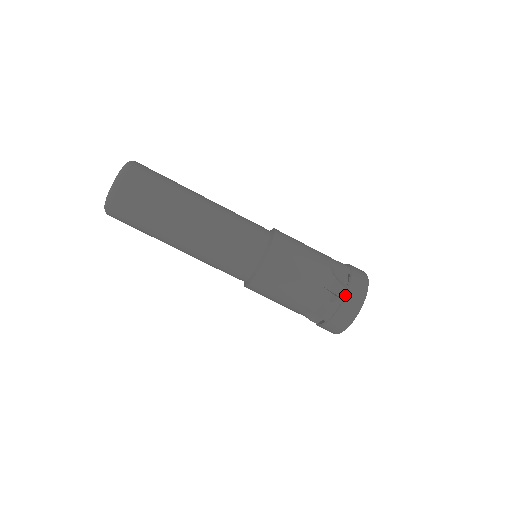
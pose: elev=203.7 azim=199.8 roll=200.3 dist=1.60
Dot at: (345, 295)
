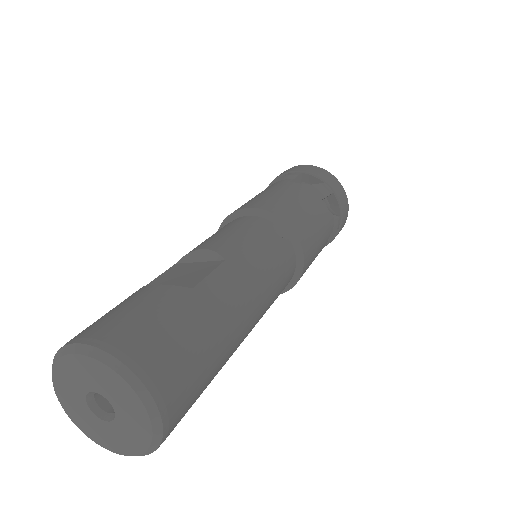
Dot at: (341, 223)
